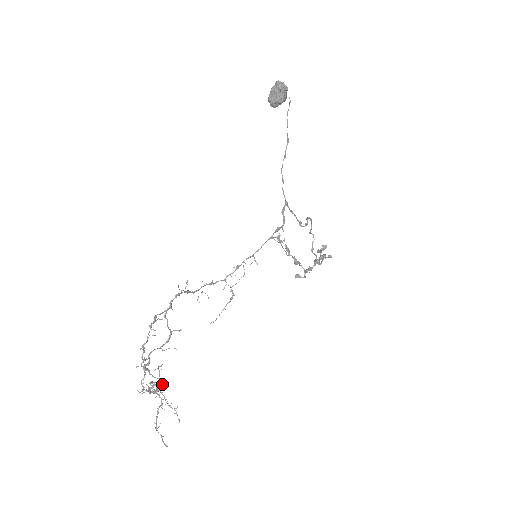
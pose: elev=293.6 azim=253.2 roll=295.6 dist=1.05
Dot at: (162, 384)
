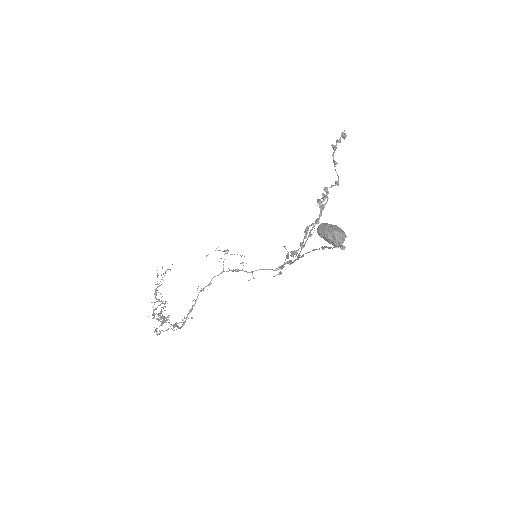
Dot at: occluded
